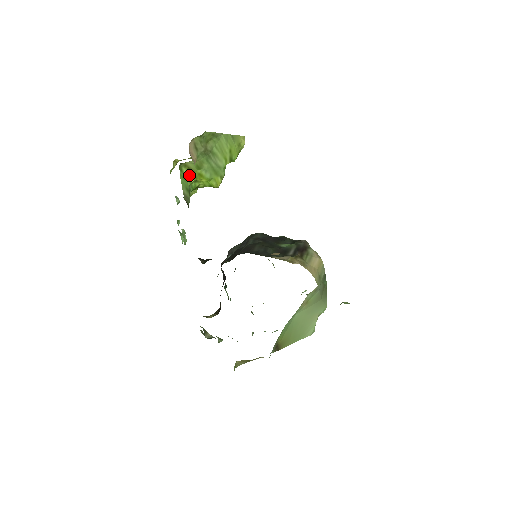
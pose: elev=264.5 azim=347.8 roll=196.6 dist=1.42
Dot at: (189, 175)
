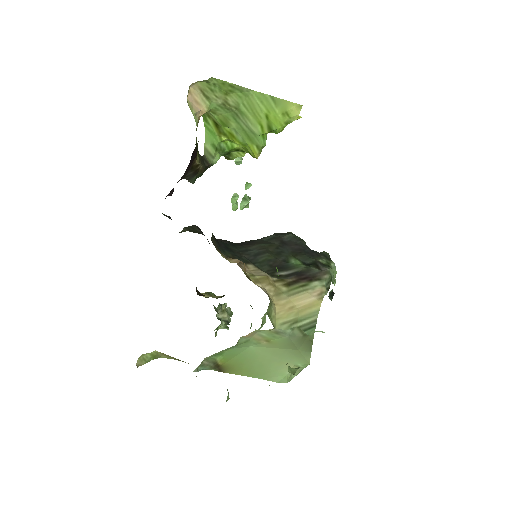
Dot at: (217, 129)
